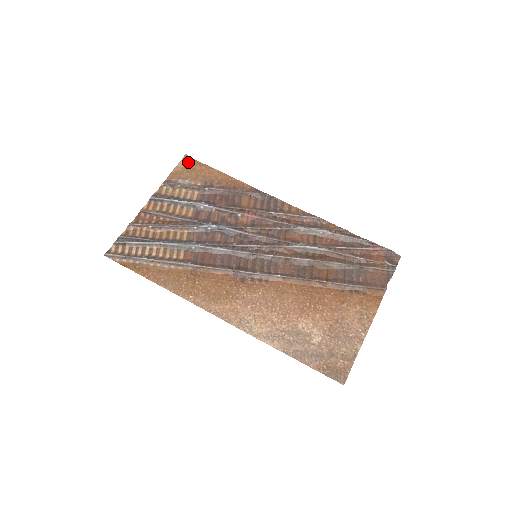
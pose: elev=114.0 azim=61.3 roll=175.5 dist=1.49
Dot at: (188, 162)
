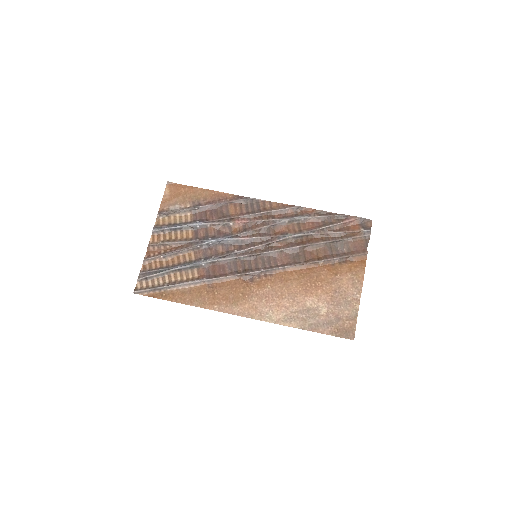
Dot at: (172, 188)
